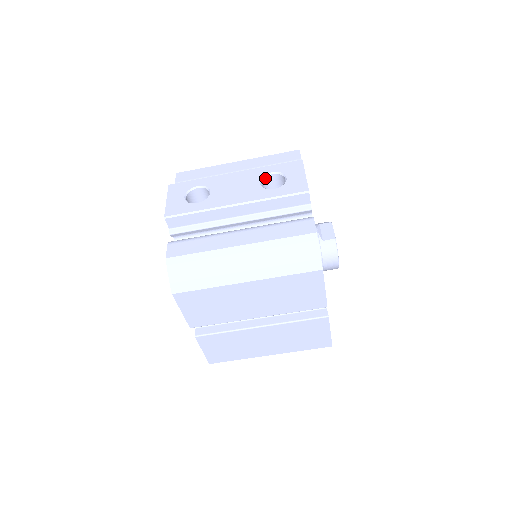
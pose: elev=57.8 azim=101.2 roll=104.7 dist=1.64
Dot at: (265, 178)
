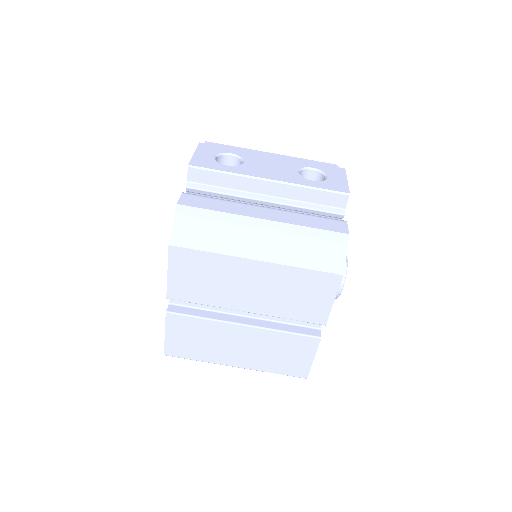
Dot at: (304, 171)
